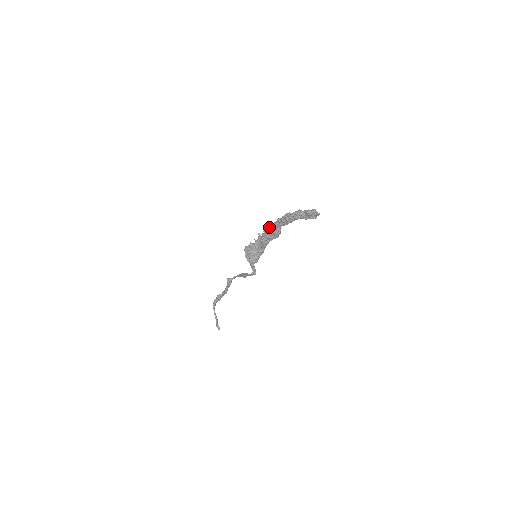
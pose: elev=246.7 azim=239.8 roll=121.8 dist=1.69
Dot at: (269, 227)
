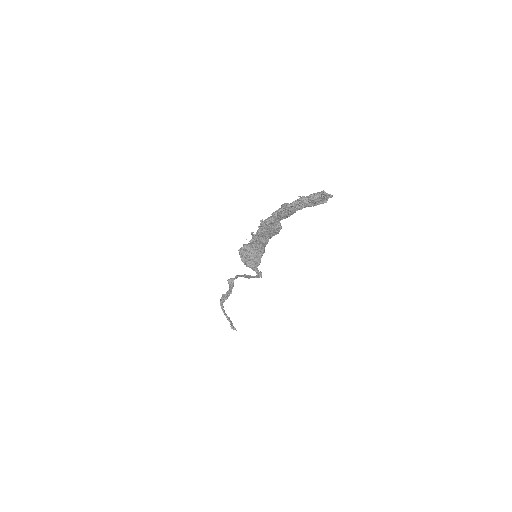
Dot at: (263, 225)
